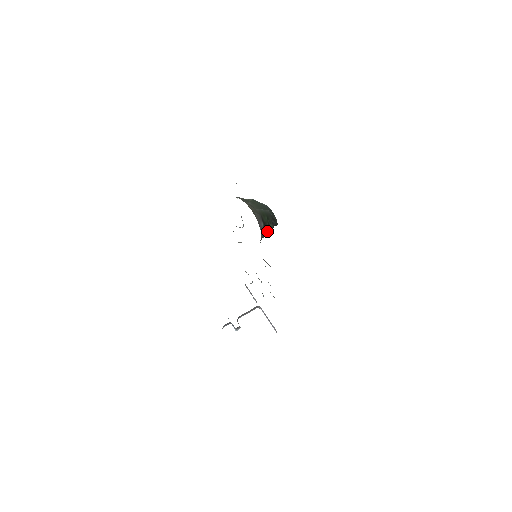
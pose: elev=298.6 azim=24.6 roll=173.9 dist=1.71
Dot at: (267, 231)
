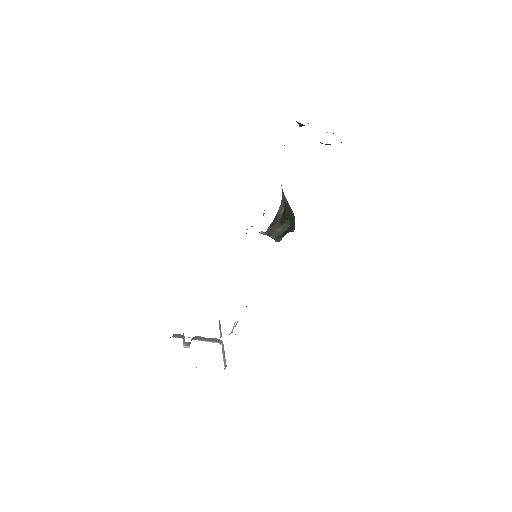
Dot at: (282, 225)
